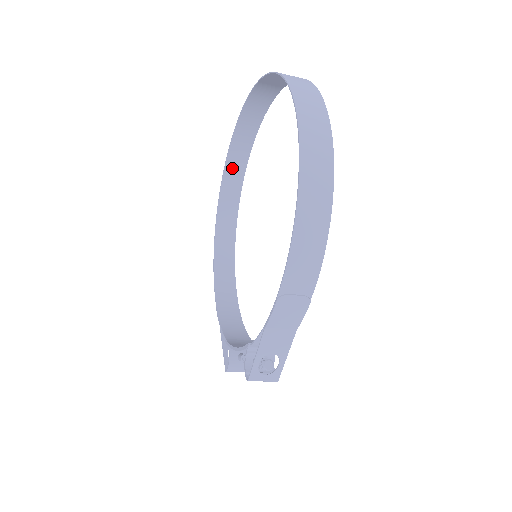
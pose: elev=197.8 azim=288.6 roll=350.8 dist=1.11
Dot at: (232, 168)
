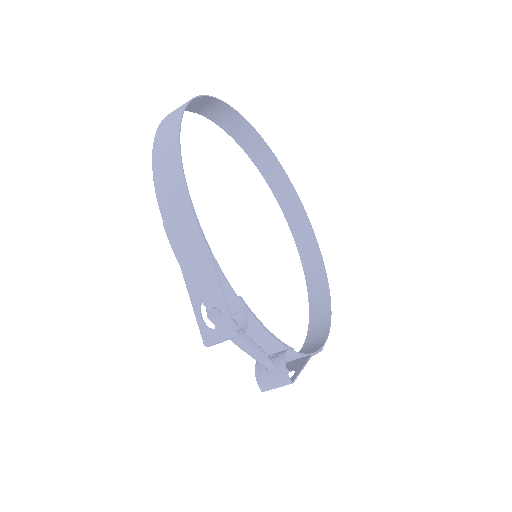
Dot at: (301, 238)
